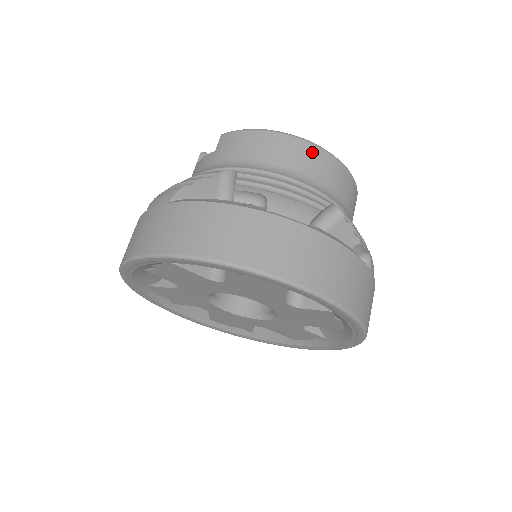
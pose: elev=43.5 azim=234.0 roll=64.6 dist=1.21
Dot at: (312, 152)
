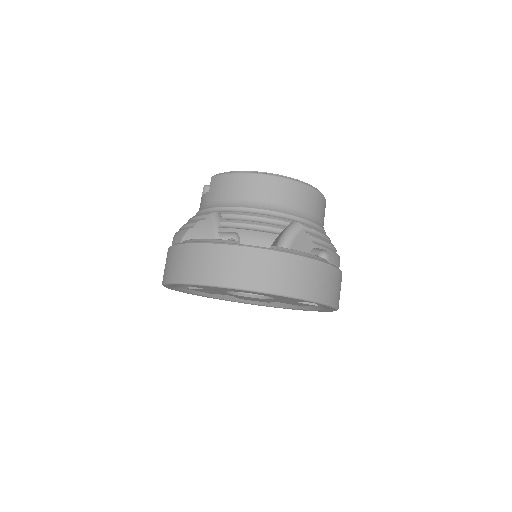
Dot at: (274, 183)
